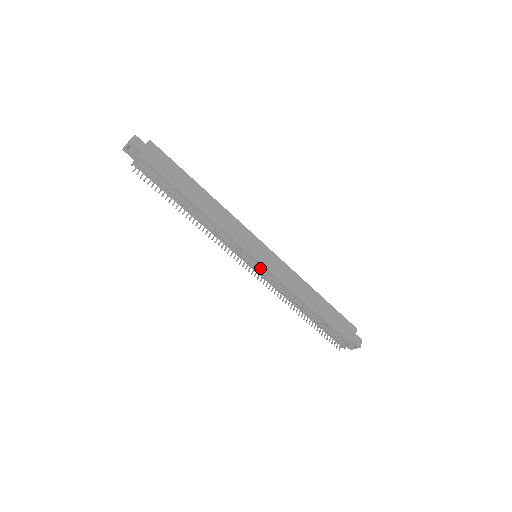
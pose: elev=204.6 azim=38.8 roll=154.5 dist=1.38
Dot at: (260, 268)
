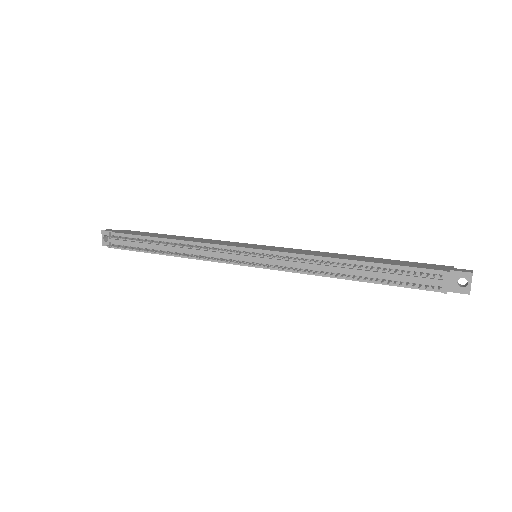
Dot at: (261, 257)
